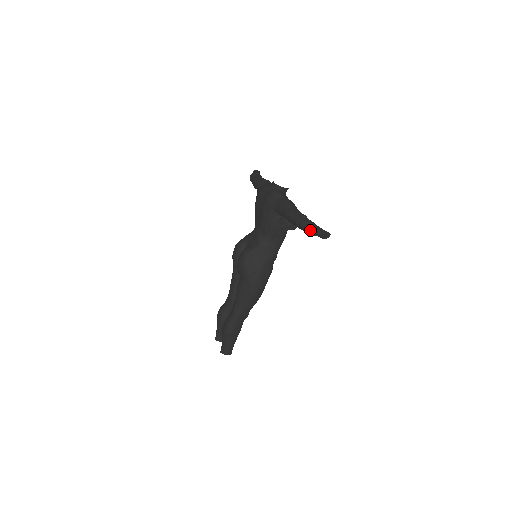
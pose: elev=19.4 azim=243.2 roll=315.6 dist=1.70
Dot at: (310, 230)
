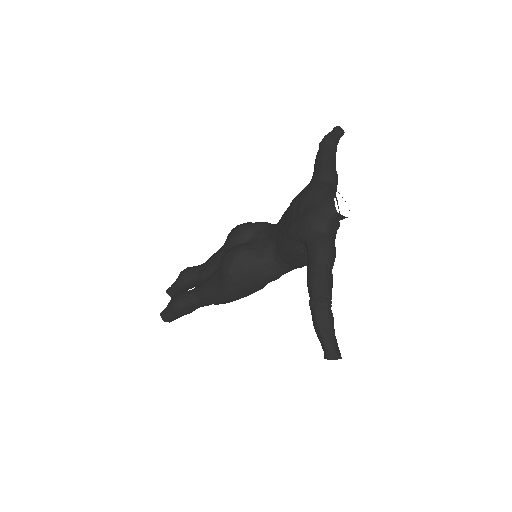
Dot at: (319, 332)
